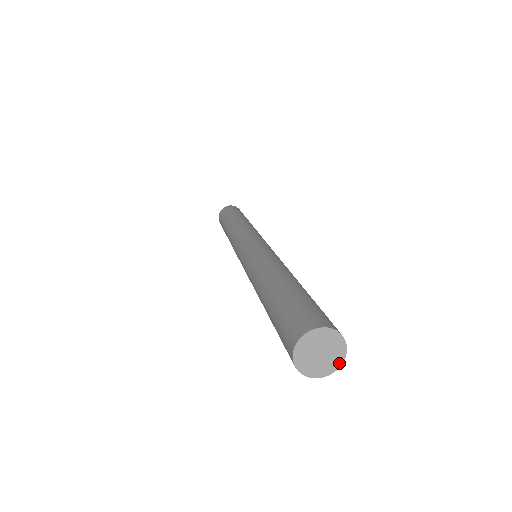
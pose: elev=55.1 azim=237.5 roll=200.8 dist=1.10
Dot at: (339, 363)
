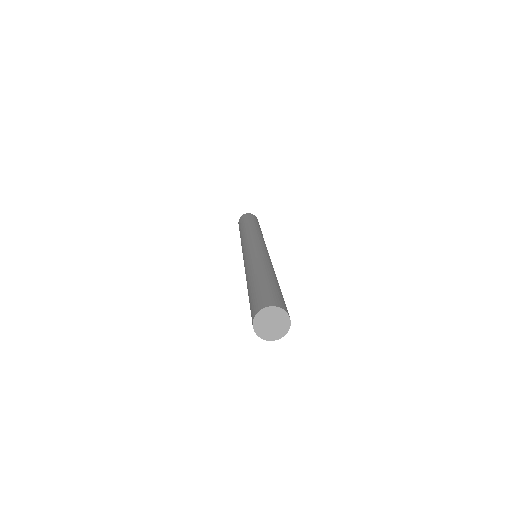
Dot at: (288, 325)
